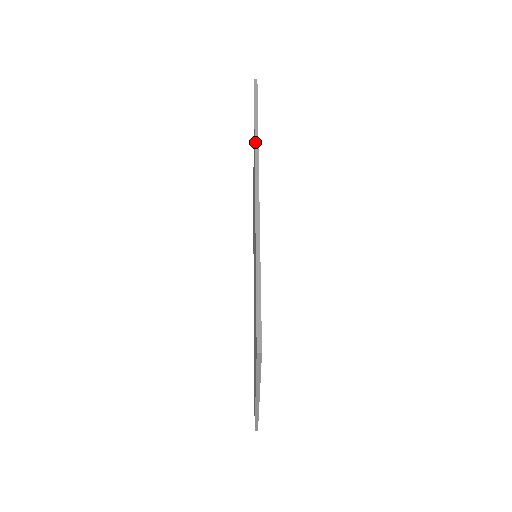
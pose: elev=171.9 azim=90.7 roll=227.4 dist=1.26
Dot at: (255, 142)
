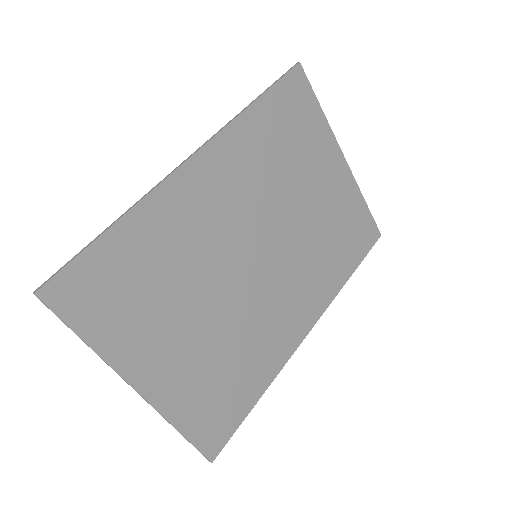
Dot at: (232, 119)
